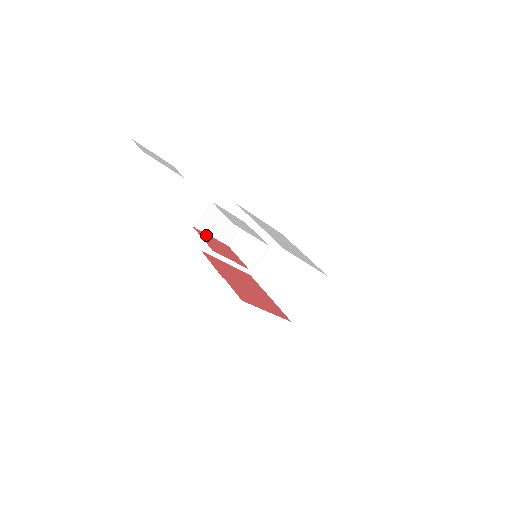
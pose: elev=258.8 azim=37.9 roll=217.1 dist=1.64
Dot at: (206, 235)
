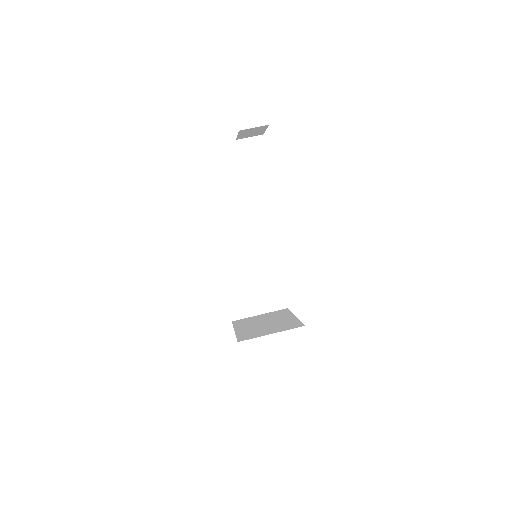
Dot at: (239, 154)
